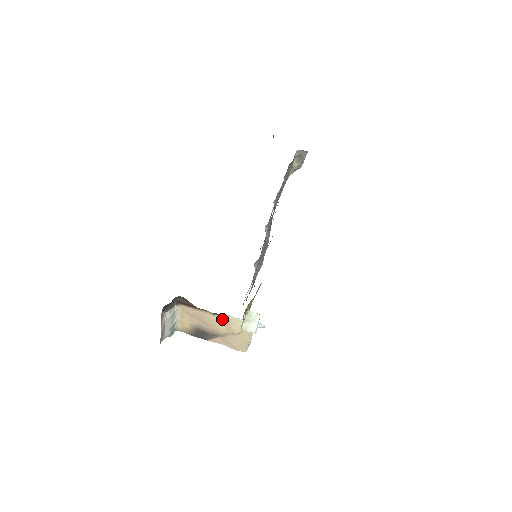
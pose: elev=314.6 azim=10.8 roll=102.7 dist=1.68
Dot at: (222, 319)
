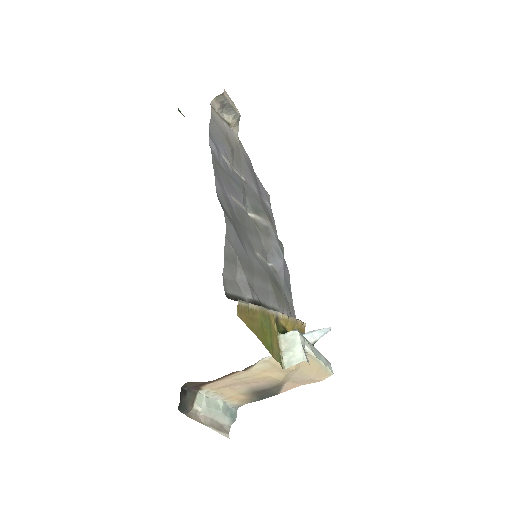
Dot at: (262, 367)
